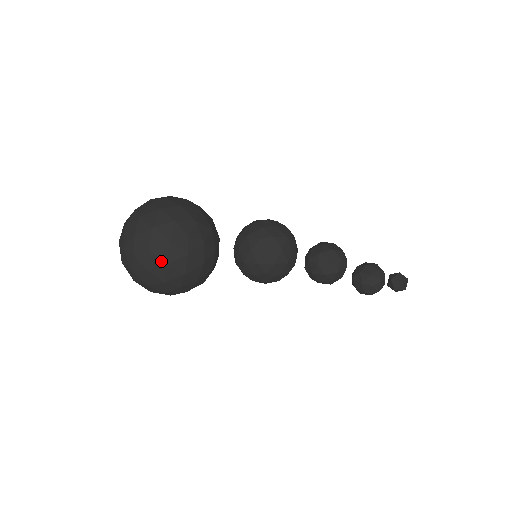
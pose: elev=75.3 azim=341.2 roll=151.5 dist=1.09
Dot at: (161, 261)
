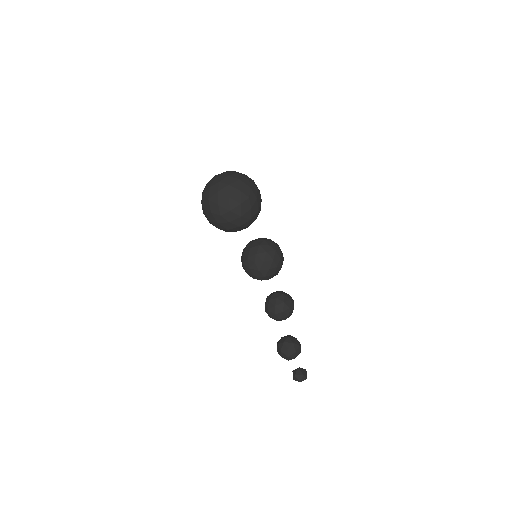
Dot at: (228, 194)
